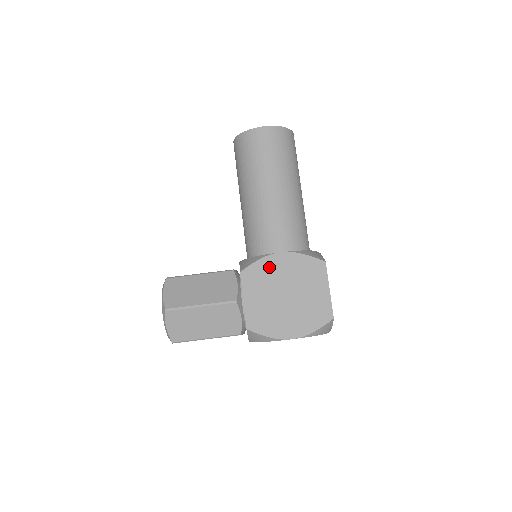
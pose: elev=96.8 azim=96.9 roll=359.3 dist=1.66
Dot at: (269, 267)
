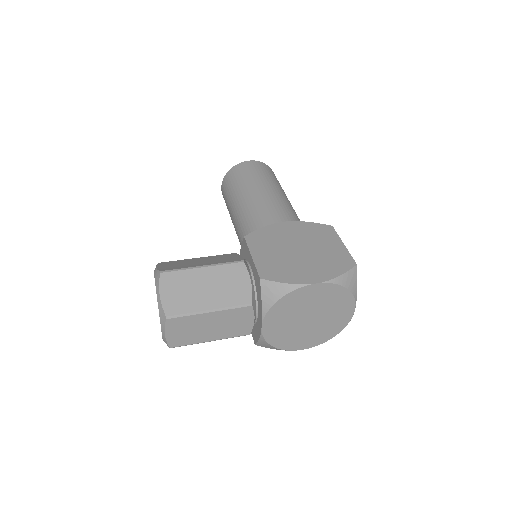
Dot at: (275, 232)
